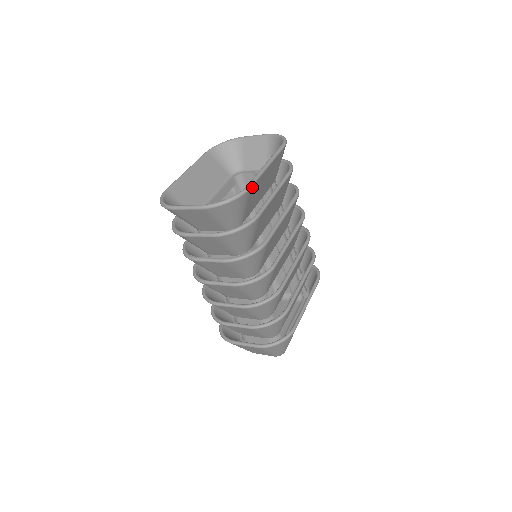
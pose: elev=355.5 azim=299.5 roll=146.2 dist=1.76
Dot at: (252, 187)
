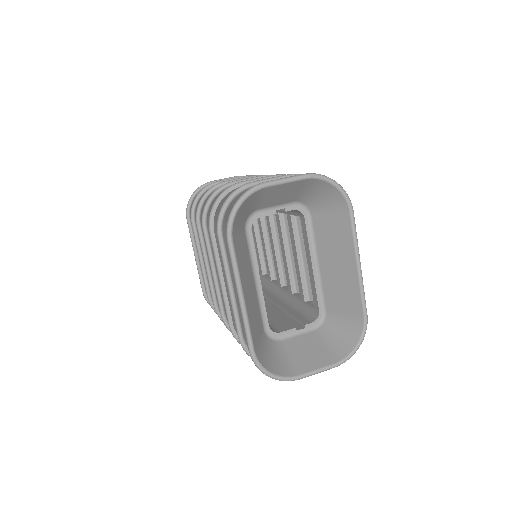
Dot at: (364, 310)
